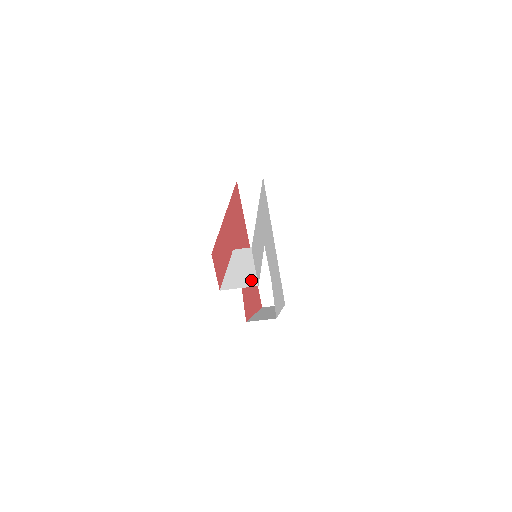
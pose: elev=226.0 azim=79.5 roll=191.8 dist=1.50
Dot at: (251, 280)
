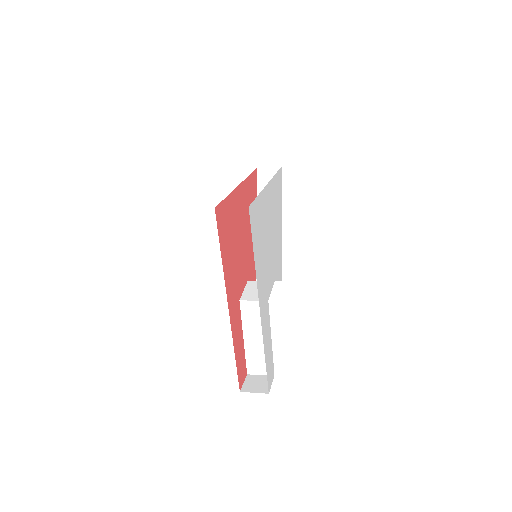
Dot at: occluded
